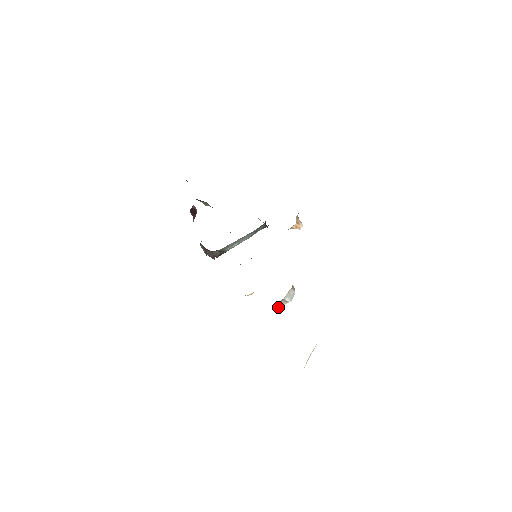
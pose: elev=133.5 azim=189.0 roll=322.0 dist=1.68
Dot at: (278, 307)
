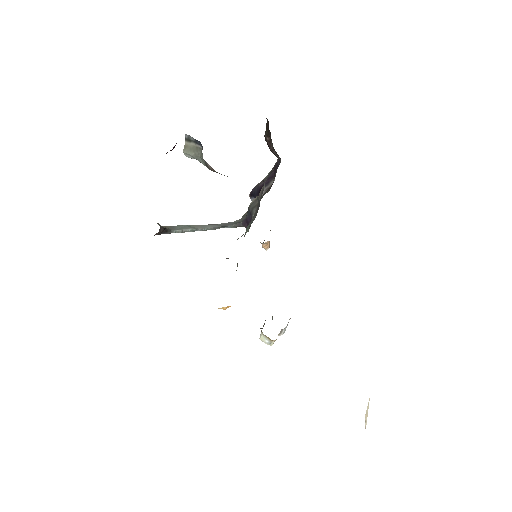
Dot at: occluded
